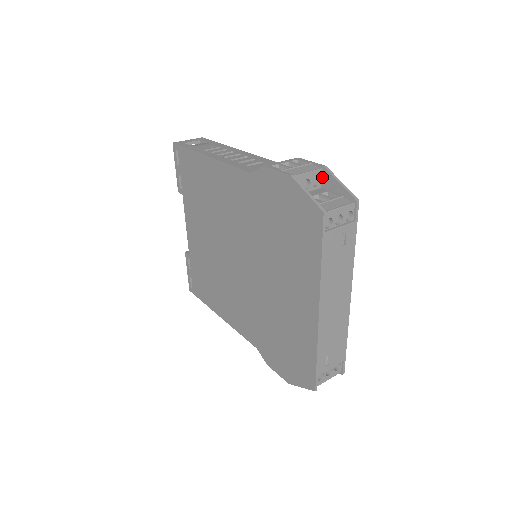
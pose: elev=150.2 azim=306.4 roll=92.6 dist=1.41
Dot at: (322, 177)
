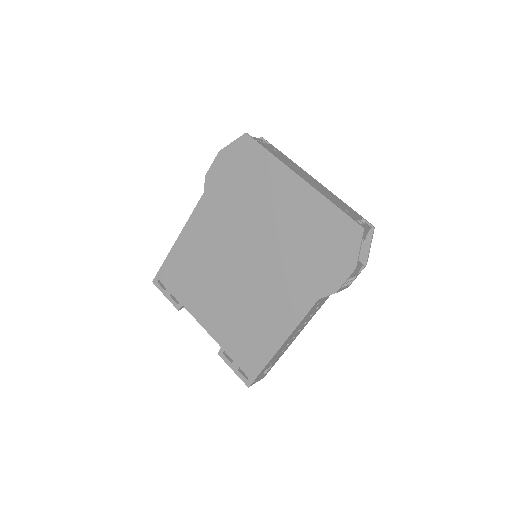
Dot at: occluded
